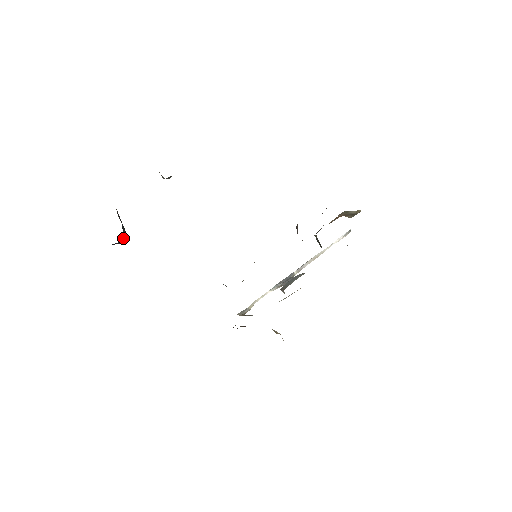
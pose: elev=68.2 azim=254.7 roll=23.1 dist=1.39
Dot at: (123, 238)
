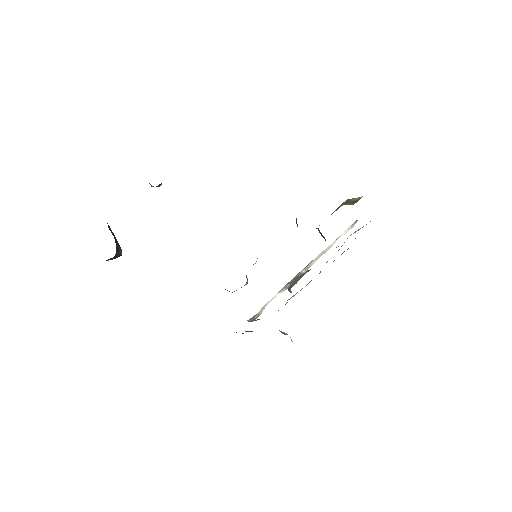
Dot at: (117, 253)
